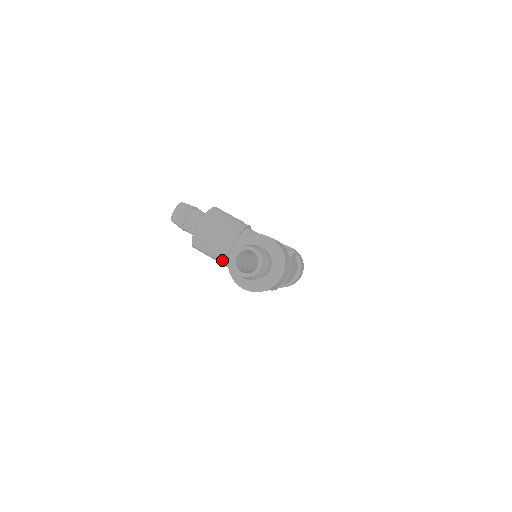
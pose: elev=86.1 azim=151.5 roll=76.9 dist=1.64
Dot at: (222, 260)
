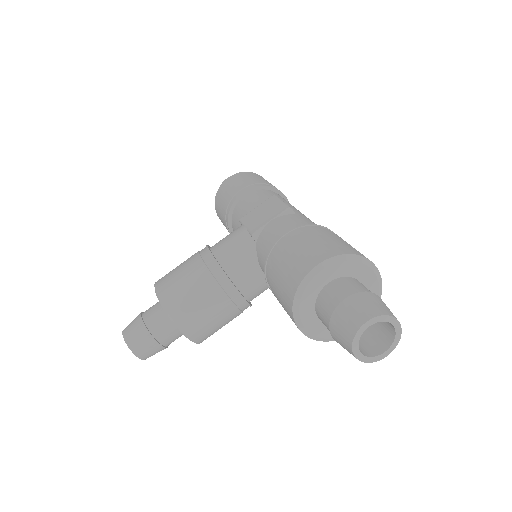
Dot at: occluded
